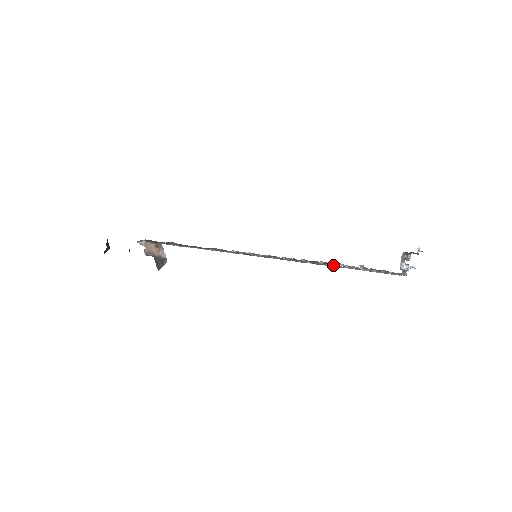
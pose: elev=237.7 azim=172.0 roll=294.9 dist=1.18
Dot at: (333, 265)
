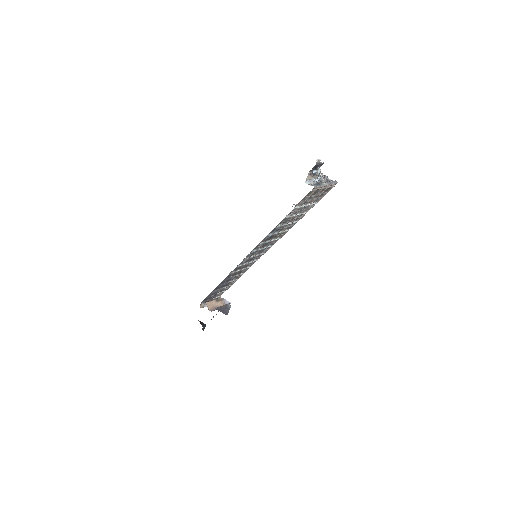
Dot at: (290, 220)
